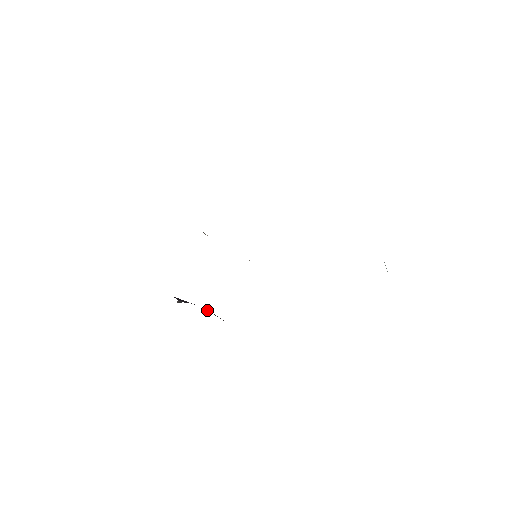
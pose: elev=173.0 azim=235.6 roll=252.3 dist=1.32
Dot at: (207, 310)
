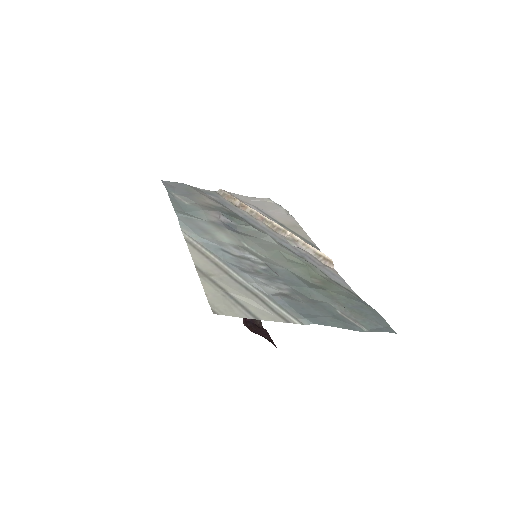
Dot at: occluded
